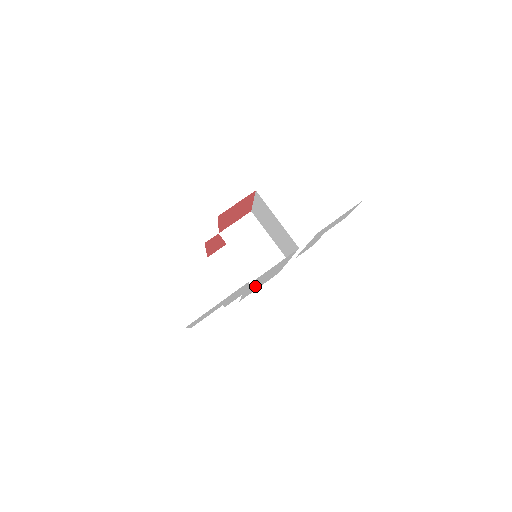
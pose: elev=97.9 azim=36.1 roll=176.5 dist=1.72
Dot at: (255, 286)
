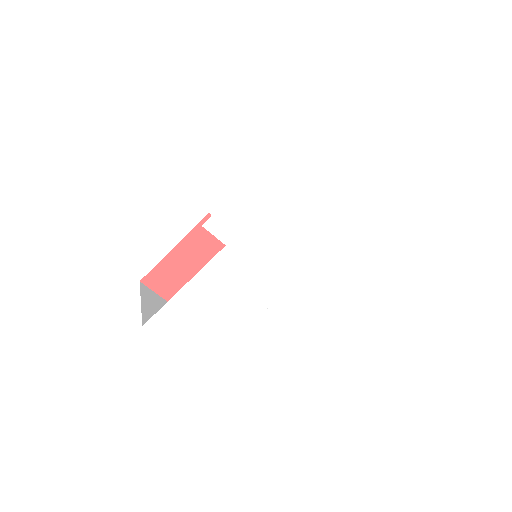
Dot at: (223, 282)
